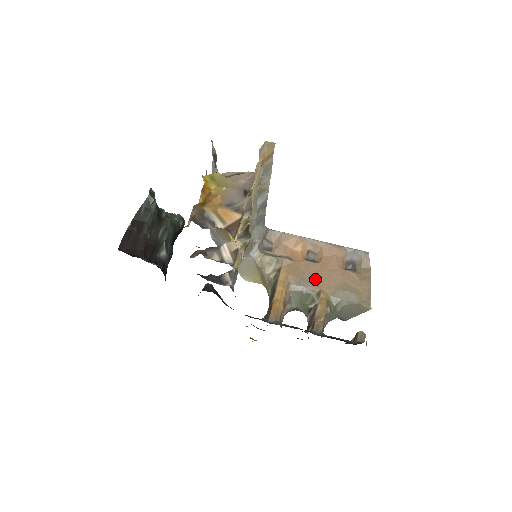
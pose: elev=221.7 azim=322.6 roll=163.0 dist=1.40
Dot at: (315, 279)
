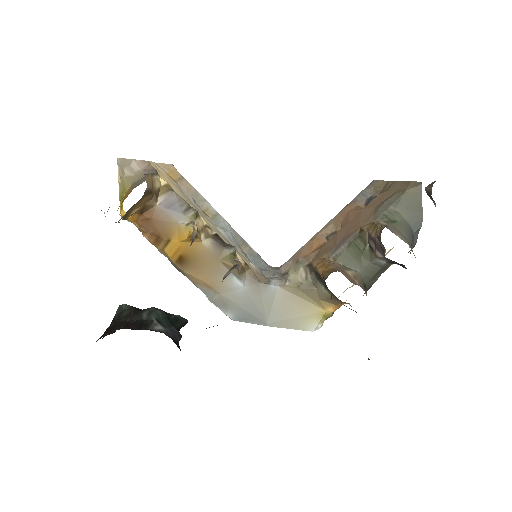
Dot at: (348, 233)
